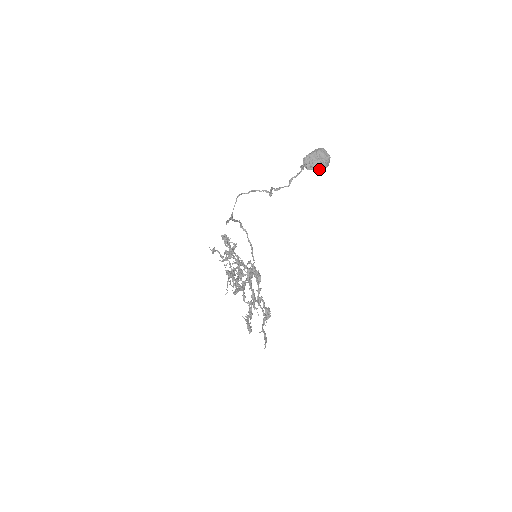
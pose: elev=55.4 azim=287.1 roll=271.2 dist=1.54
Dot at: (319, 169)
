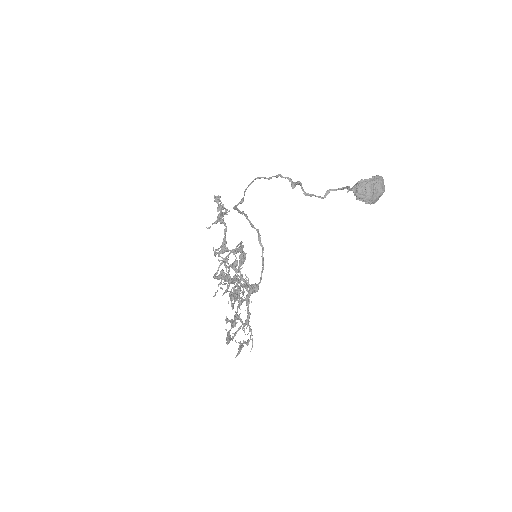
Dot at: (369, 202)
